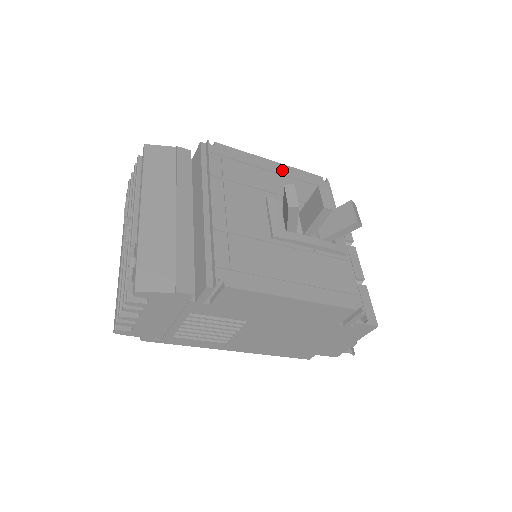
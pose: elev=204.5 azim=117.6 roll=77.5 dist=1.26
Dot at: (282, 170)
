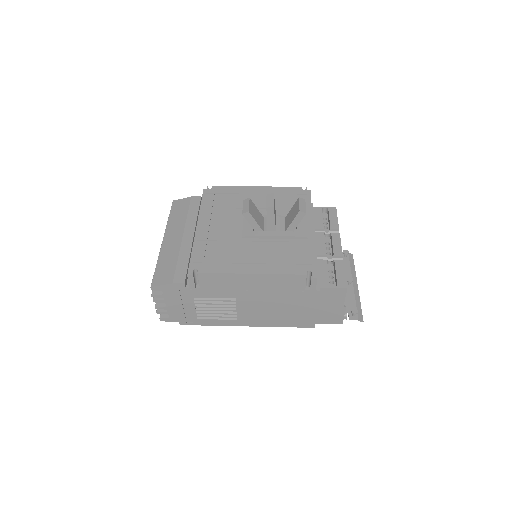
Dot at: (264, 191)
